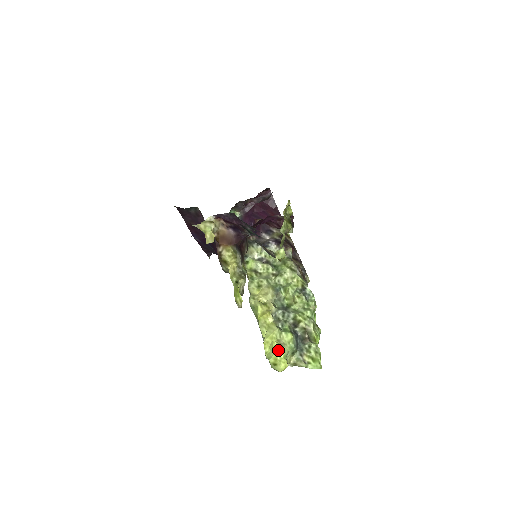
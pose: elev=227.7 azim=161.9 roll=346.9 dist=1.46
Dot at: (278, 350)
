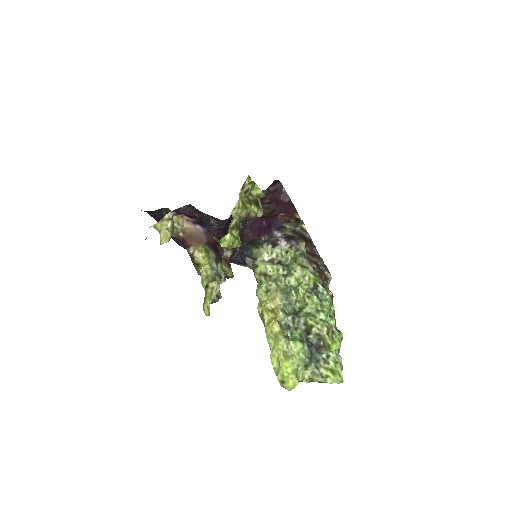
Dot at: (285, 364)
